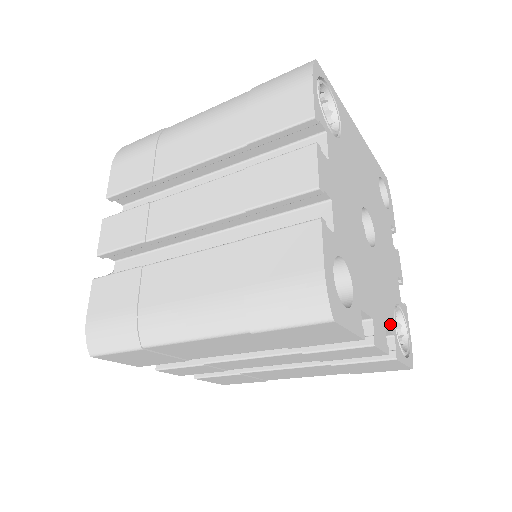
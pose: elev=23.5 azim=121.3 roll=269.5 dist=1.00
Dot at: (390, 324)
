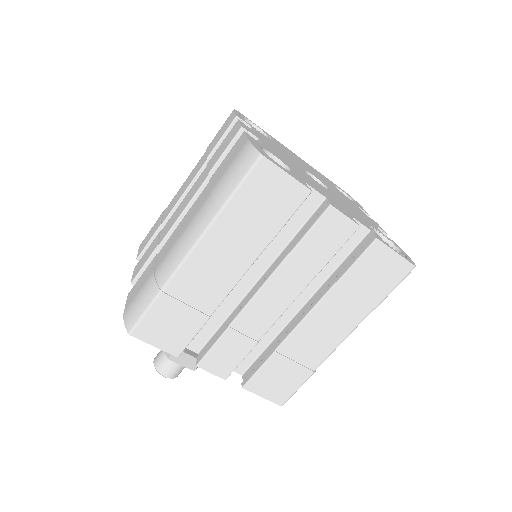
Dot at: (361, 223)
